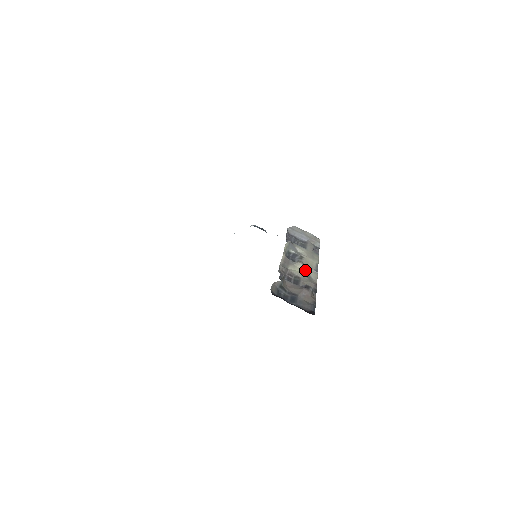
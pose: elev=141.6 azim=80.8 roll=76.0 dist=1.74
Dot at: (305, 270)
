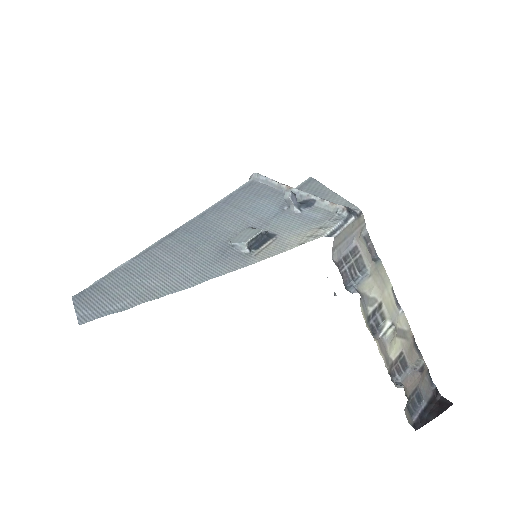
Dot at: (397, 329)
